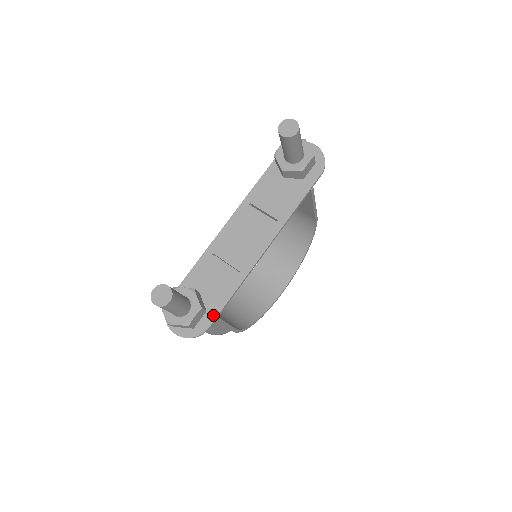
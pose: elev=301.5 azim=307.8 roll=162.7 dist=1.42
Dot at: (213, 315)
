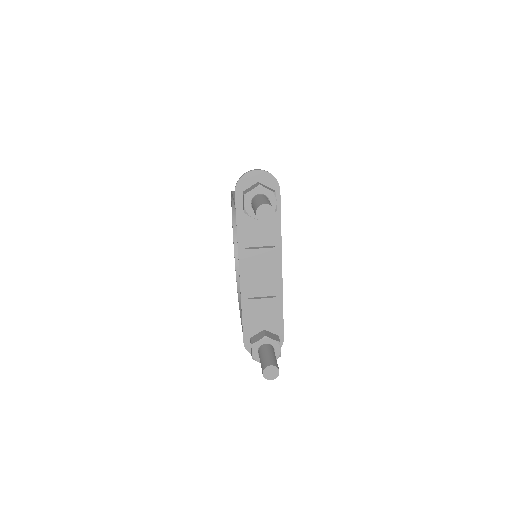
Dot at: (280, 331)
